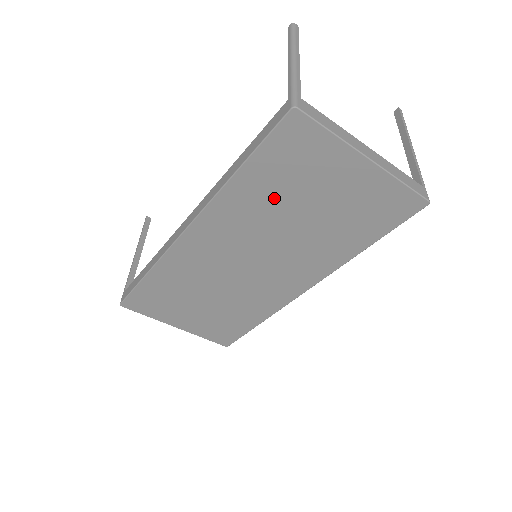
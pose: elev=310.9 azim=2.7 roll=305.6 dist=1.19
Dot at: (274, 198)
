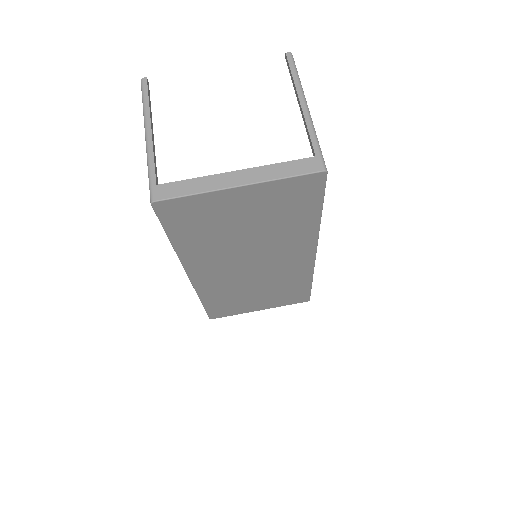
Dot at: (213, 237)
